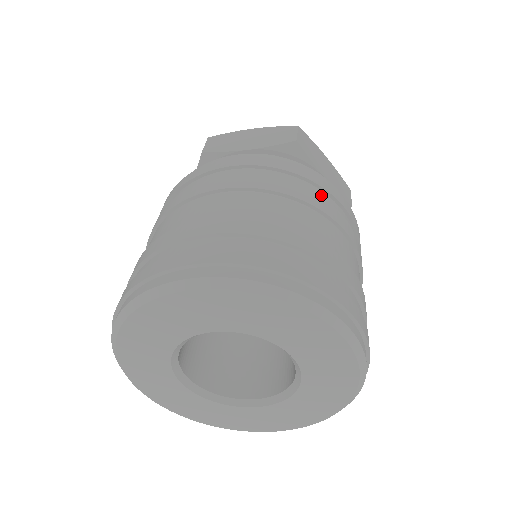
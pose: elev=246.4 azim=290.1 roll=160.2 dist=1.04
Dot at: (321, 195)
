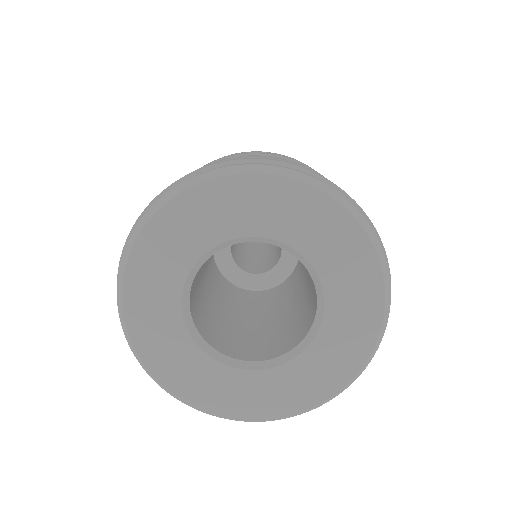
Dot at: occluded
